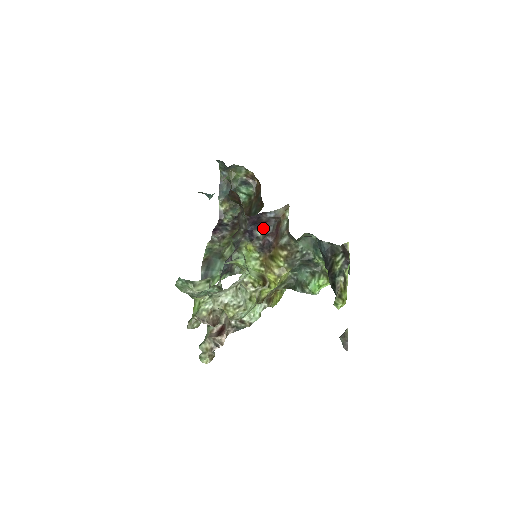
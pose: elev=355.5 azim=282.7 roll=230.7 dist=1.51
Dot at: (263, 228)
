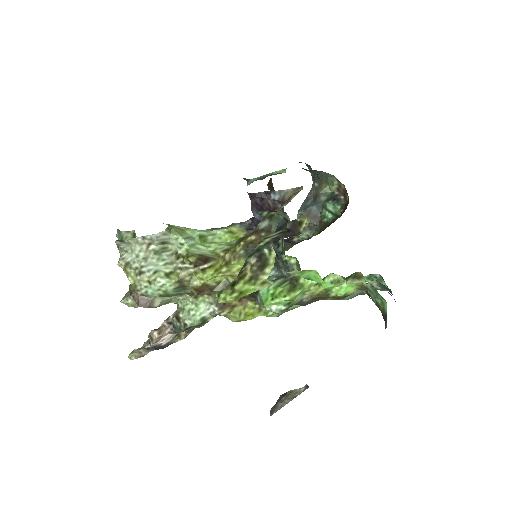
Dot at: occluded
